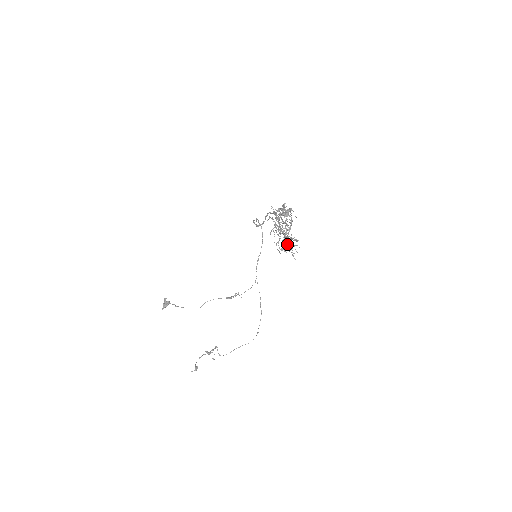
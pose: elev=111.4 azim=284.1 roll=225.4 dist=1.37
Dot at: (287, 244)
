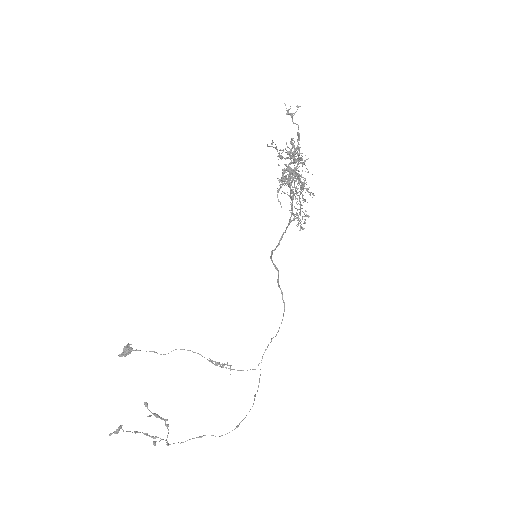
Dot at: (293, 196)
